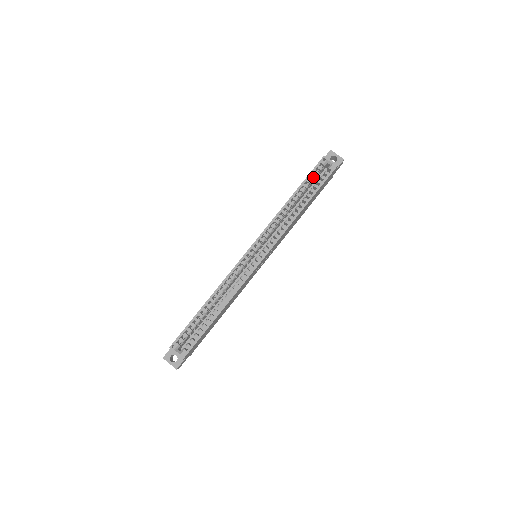
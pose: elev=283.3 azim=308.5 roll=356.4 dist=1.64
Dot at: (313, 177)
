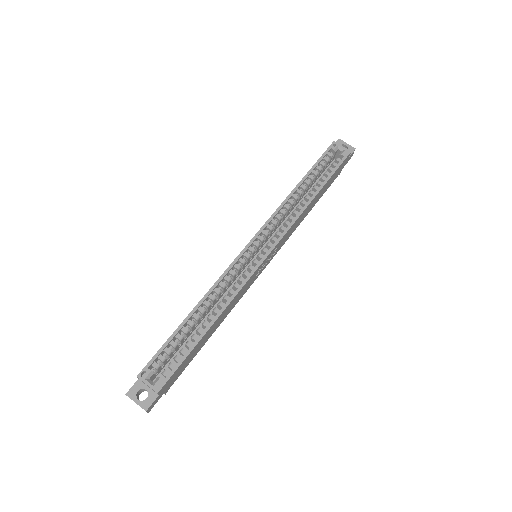
Dot at: (323, 163)
